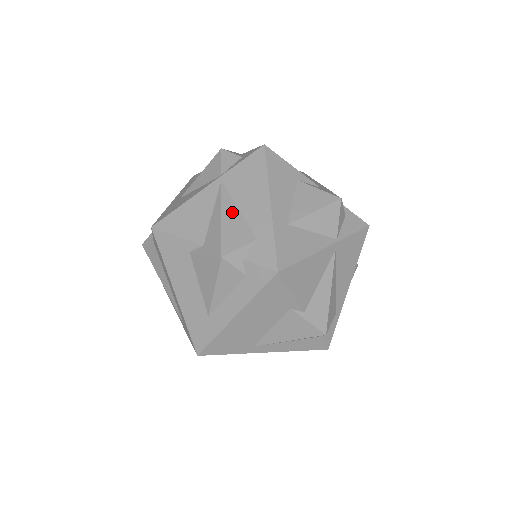
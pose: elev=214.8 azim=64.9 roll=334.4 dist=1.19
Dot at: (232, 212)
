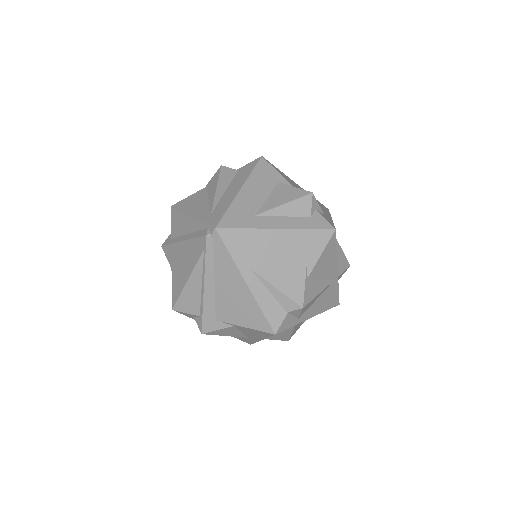
Dot at: occluded
